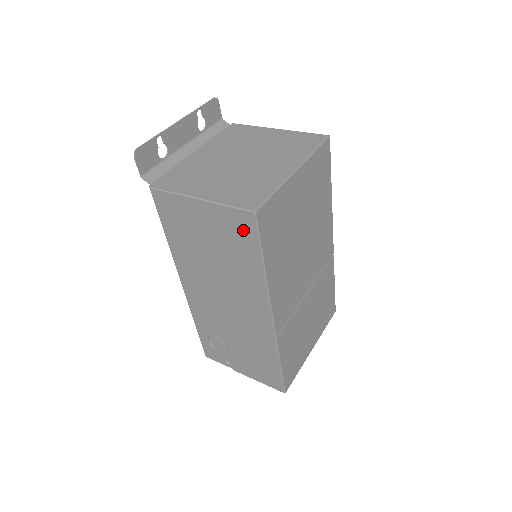
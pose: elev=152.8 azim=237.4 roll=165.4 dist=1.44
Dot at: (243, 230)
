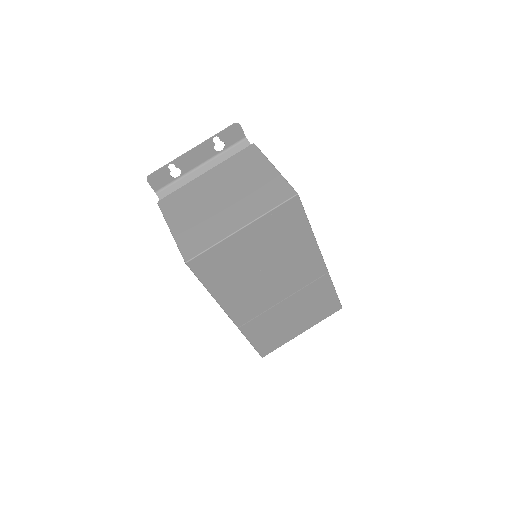
Dot at: occluded
